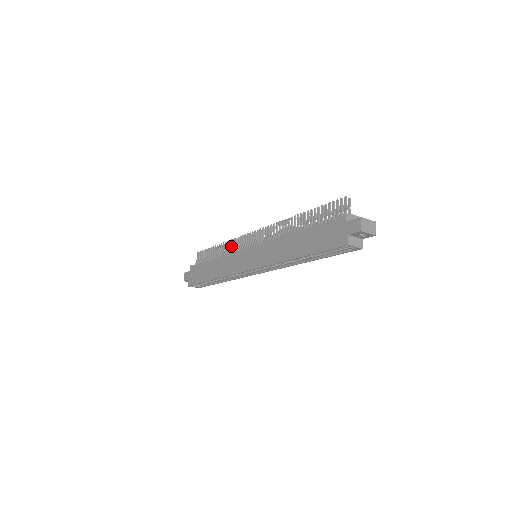
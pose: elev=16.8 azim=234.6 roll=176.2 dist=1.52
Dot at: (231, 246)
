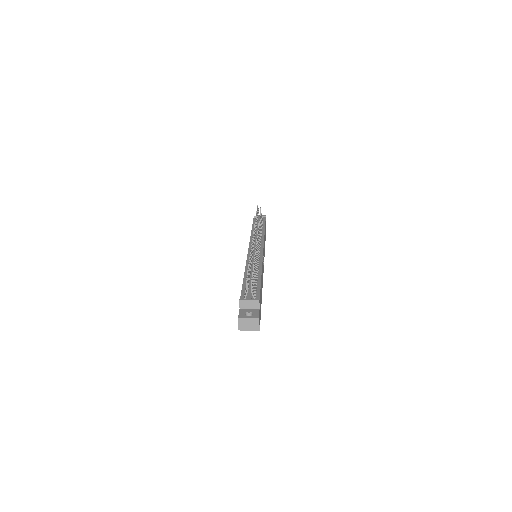
Dot at: occluded
